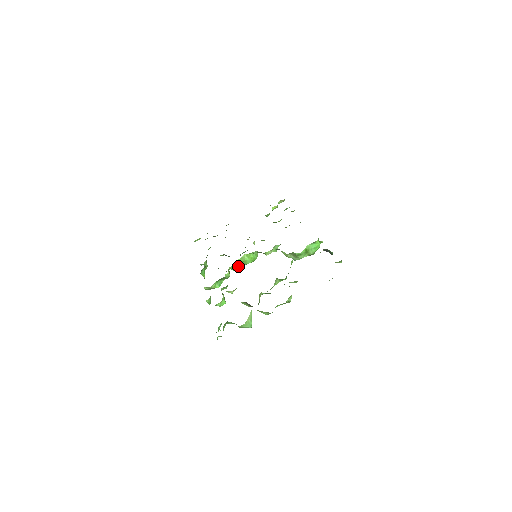
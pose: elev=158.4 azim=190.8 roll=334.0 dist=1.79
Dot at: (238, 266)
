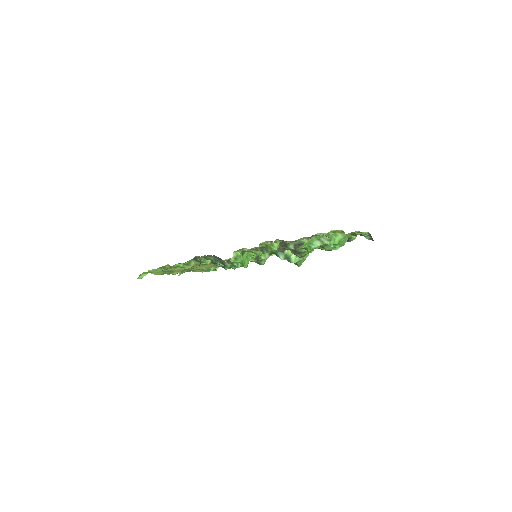
Dot at: (240, 262)
